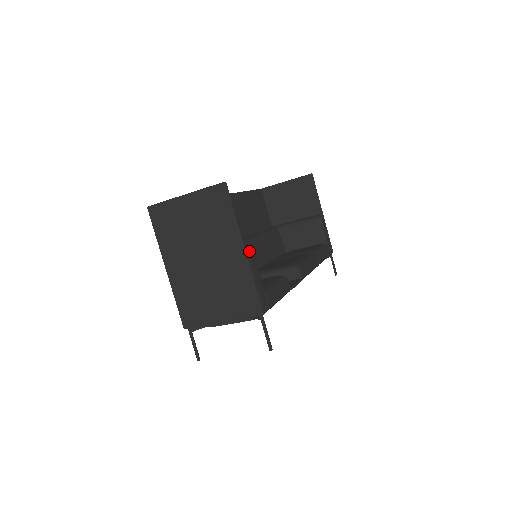
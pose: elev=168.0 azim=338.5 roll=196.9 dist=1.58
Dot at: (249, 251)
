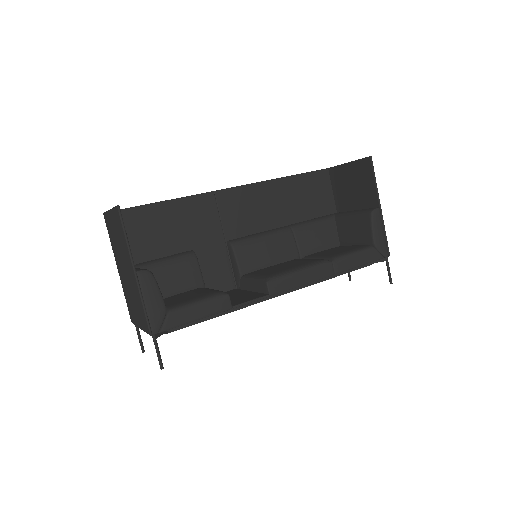
Dot at: (144, 273)
